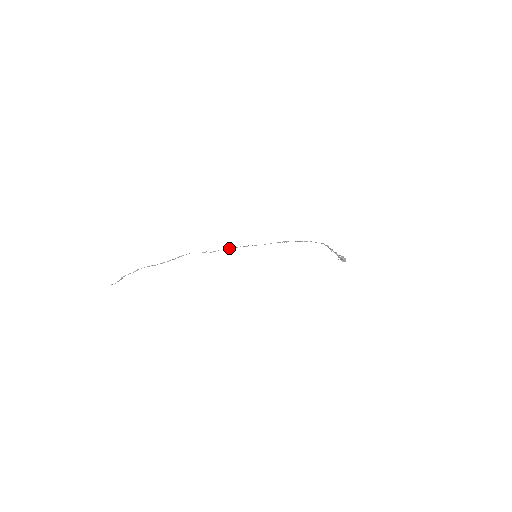
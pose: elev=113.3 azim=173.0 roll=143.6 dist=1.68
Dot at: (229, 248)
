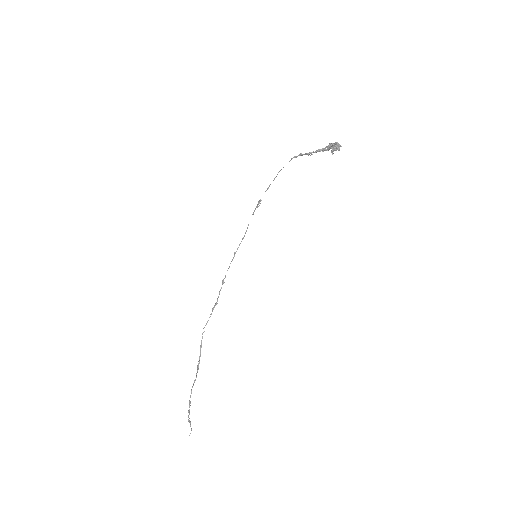
Dot at: (224, 278)
